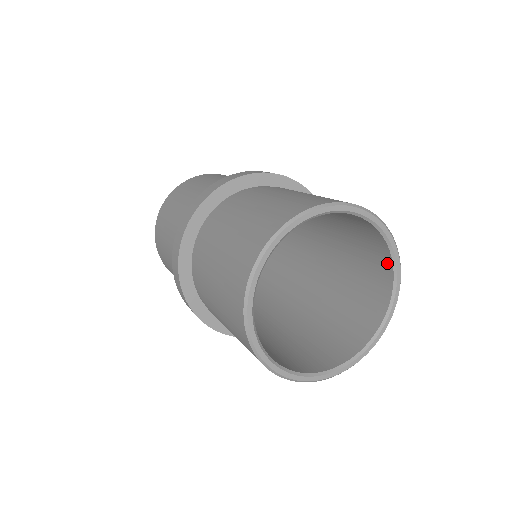
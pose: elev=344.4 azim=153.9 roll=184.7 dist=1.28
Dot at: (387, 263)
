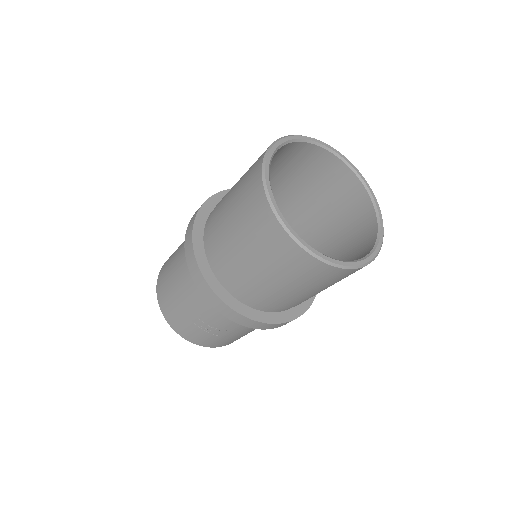
Dot at: (373, 230)
